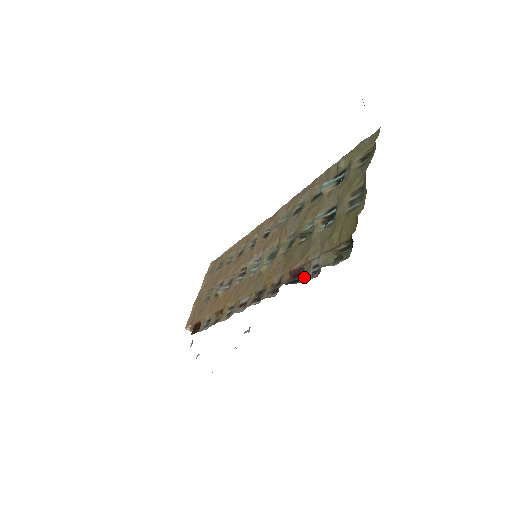
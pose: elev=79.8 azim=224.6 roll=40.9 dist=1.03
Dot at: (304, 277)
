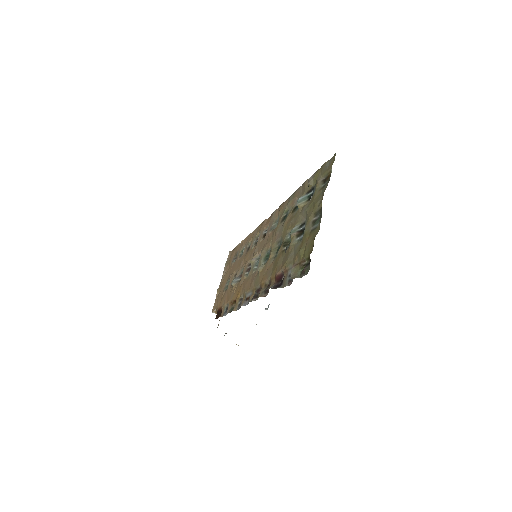
Dot at: (284, 283)
